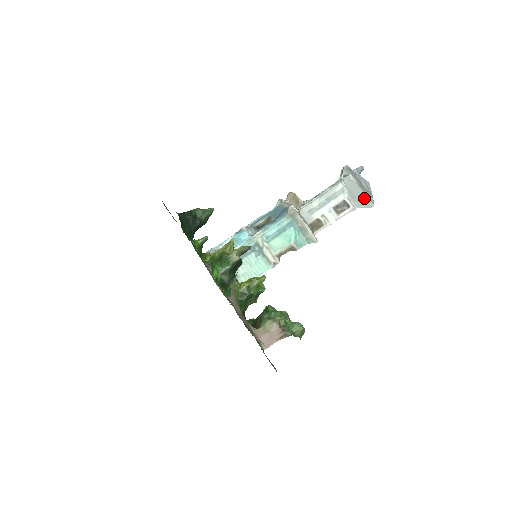
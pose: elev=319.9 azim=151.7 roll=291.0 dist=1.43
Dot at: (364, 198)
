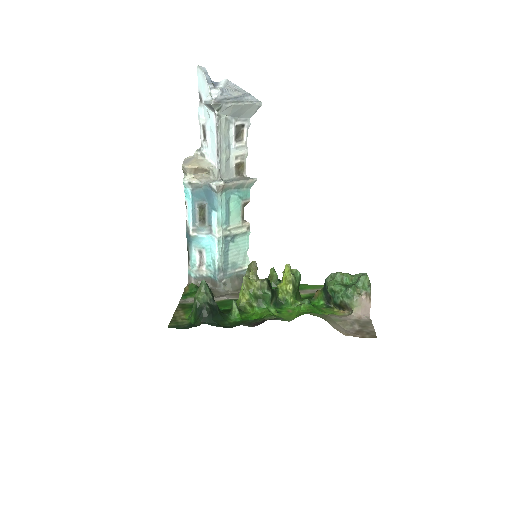
Dot at: (250, 107)
